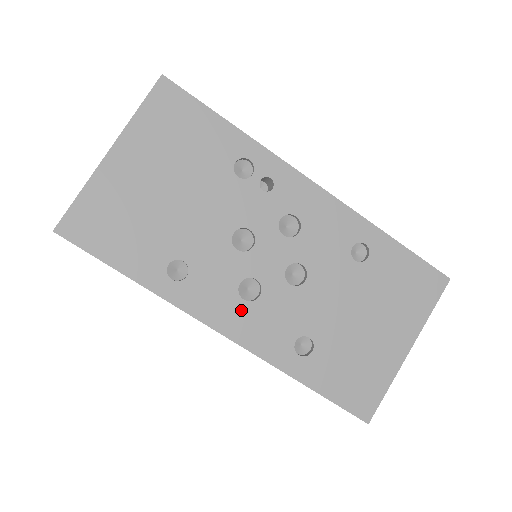
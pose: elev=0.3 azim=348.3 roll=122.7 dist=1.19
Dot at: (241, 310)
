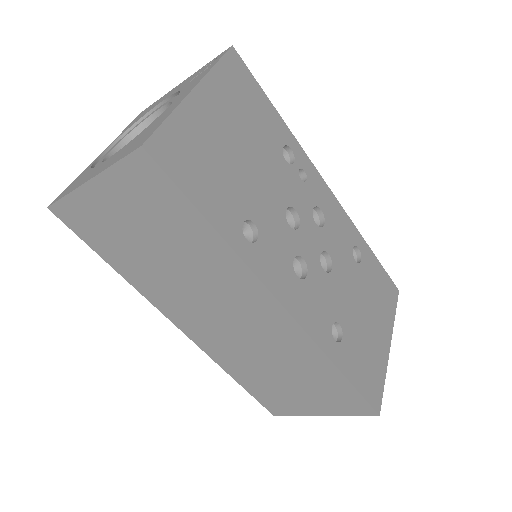
Dot at: (296, 286)
